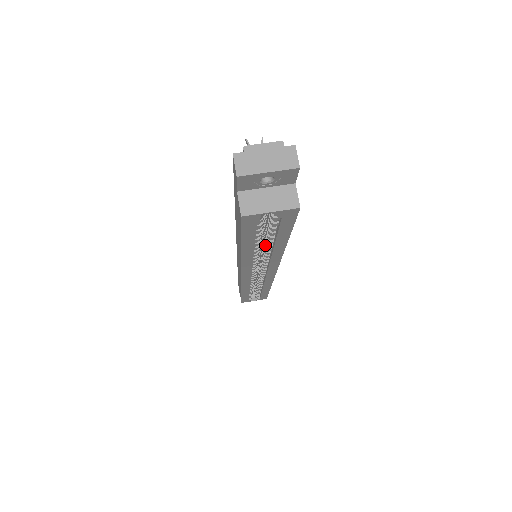
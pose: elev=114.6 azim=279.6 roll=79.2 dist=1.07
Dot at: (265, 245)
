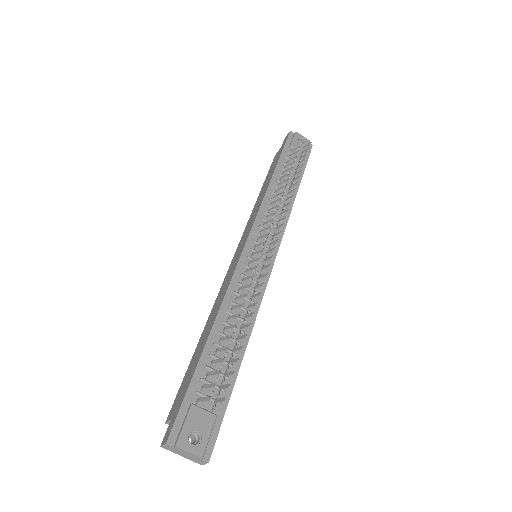
Dot at: occluded
